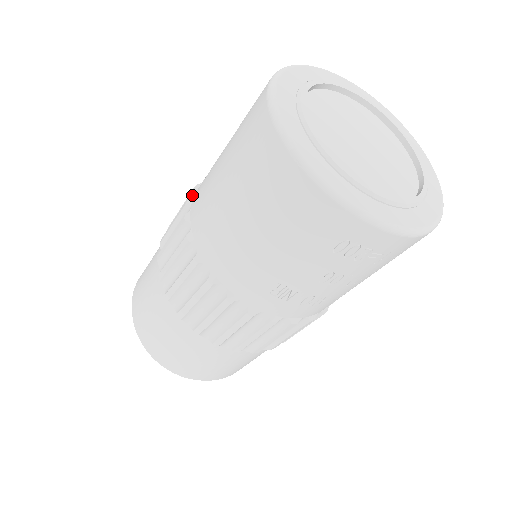
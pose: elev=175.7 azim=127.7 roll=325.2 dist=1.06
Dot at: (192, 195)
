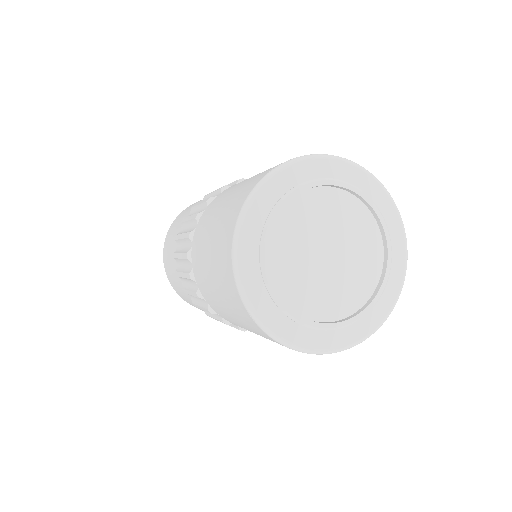
Dot at: (193, 230)
